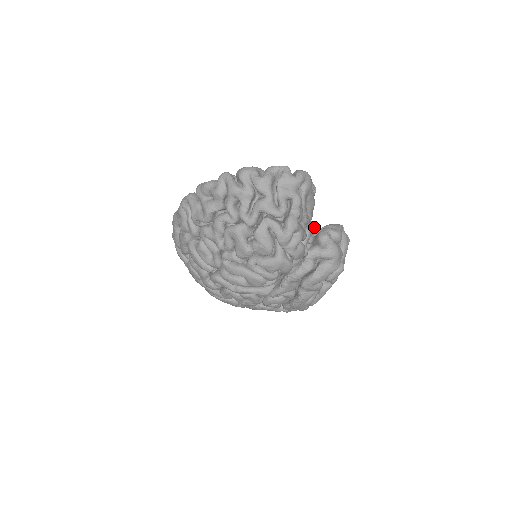
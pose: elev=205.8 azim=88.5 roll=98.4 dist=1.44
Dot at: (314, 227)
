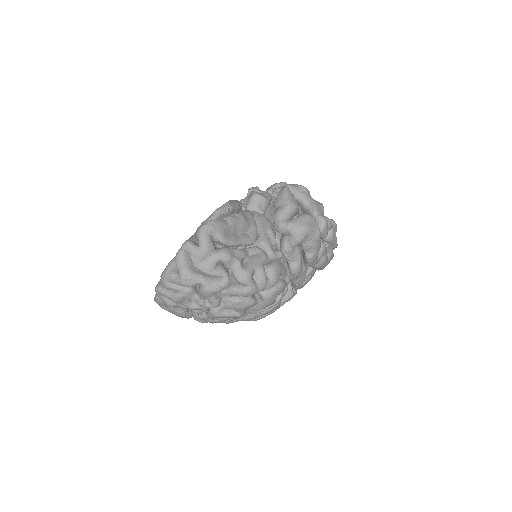
Dot at: (267, 212)
